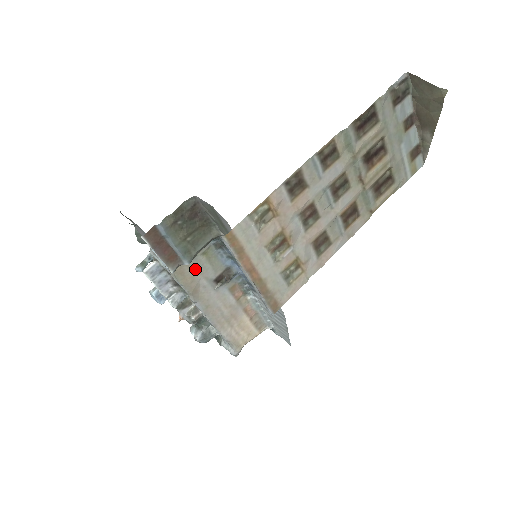
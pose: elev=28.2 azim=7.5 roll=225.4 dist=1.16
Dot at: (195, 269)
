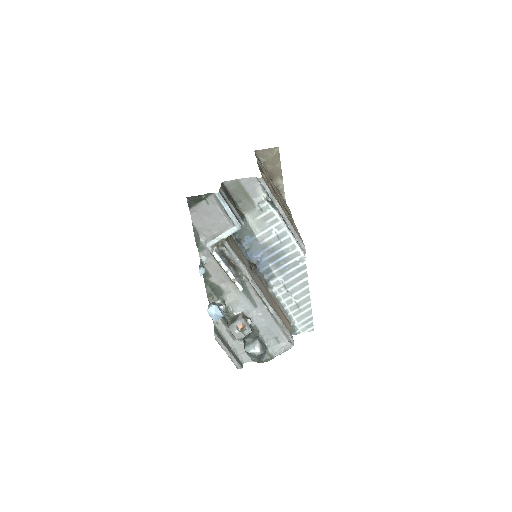
Dot at: (238, 253)
